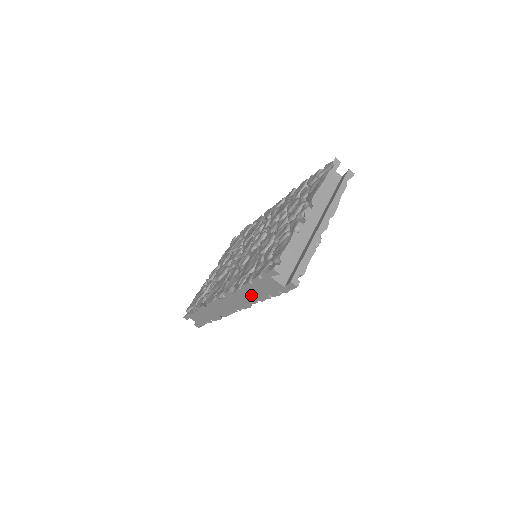
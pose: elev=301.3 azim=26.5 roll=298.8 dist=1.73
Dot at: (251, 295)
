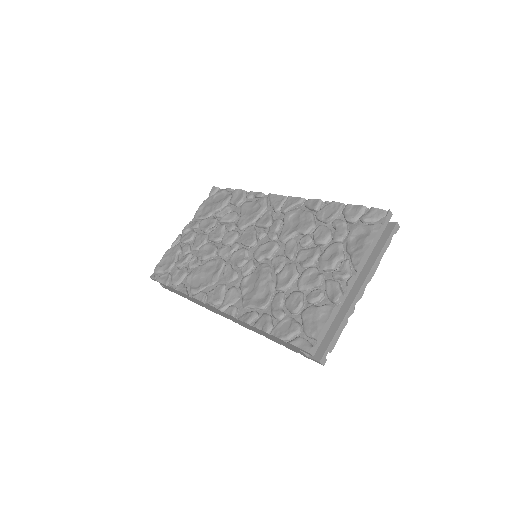
Dot at: (259, 332)
